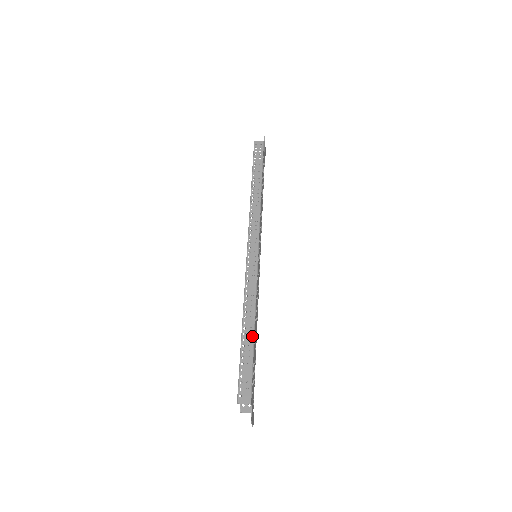
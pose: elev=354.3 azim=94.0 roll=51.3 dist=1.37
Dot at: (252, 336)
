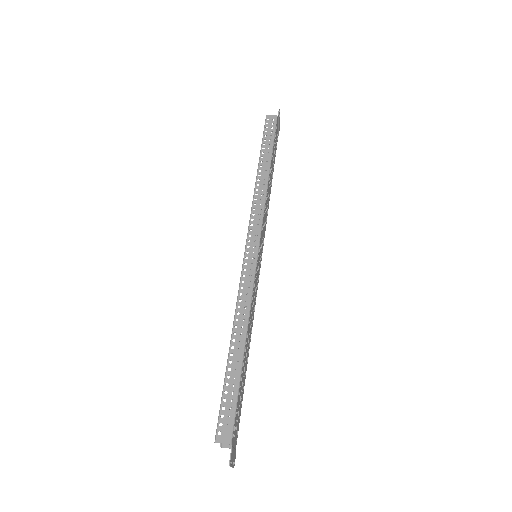
Dot at: (241, 358)
